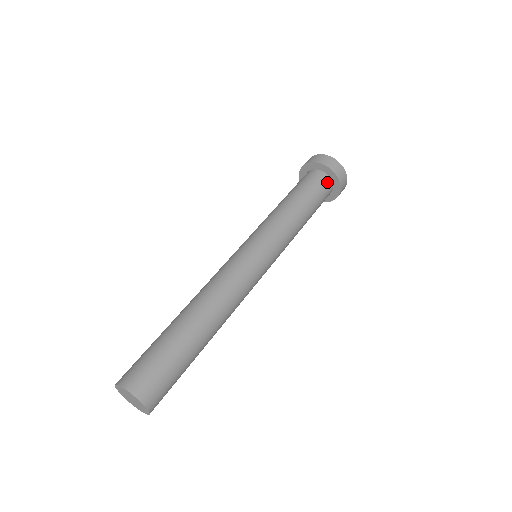
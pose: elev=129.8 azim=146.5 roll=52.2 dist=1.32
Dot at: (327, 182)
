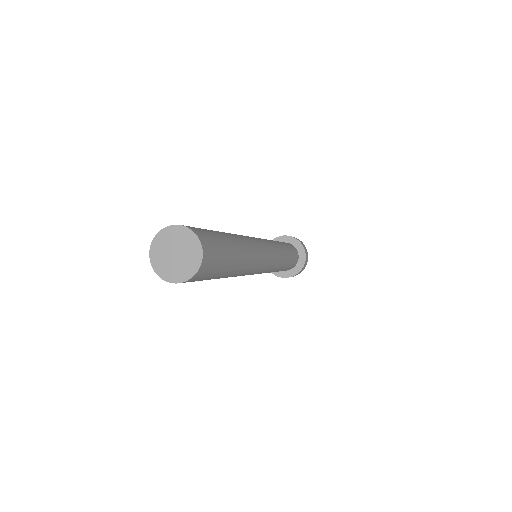
Dot at: (297, 254)
